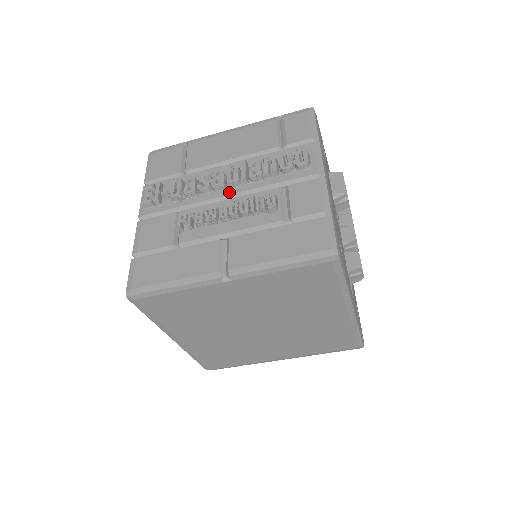
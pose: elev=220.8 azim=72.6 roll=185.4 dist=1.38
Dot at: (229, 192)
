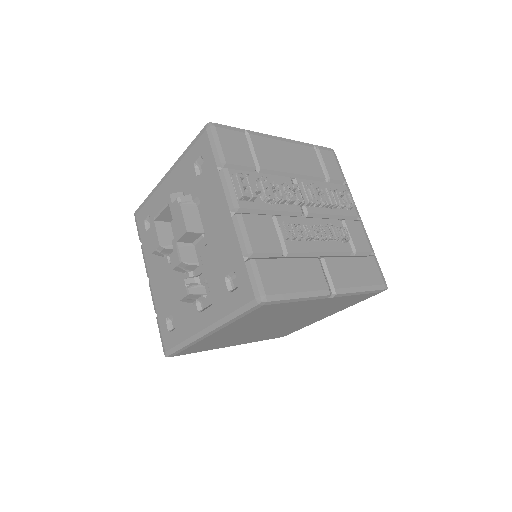
Dot at: (307, 210)
